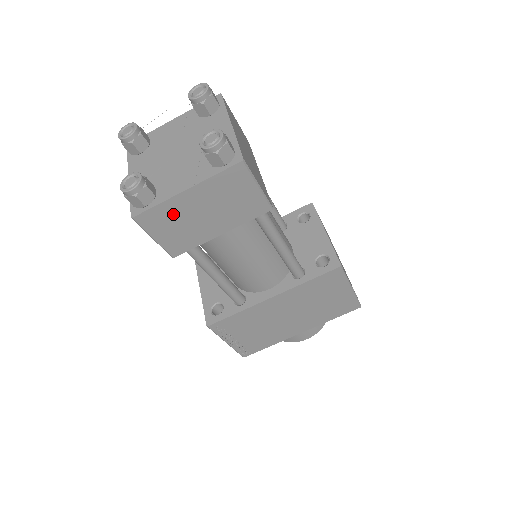
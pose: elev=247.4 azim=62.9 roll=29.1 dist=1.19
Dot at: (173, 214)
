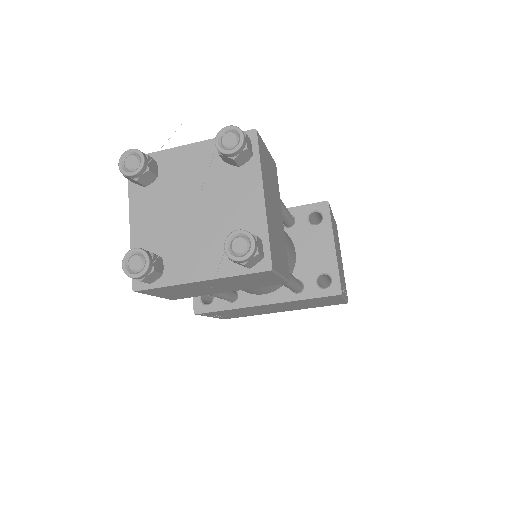
Dot at: (180, 288)
